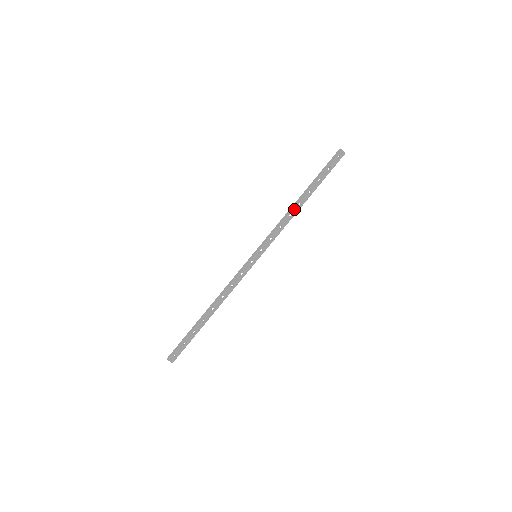
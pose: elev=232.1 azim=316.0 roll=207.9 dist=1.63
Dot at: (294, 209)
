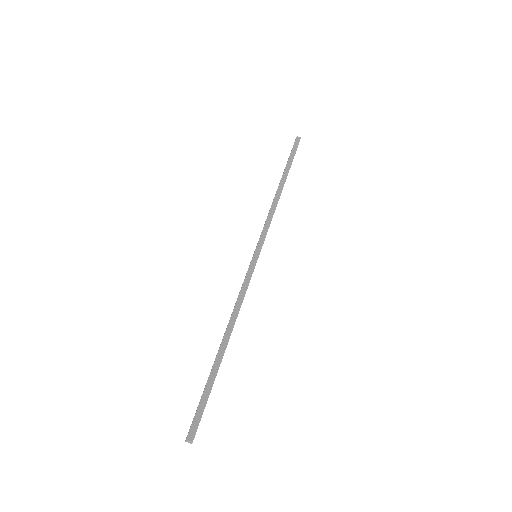
Dot at: (279, 198)
